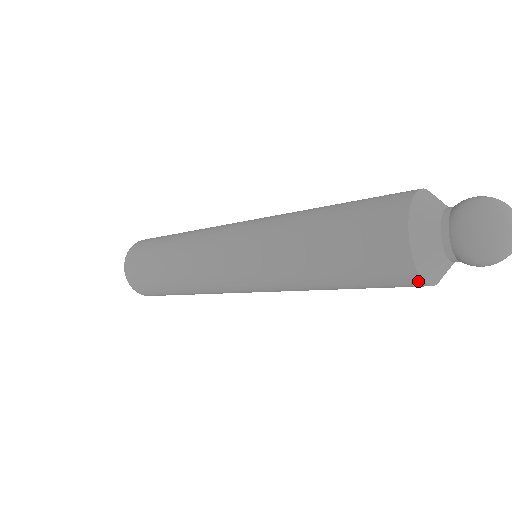
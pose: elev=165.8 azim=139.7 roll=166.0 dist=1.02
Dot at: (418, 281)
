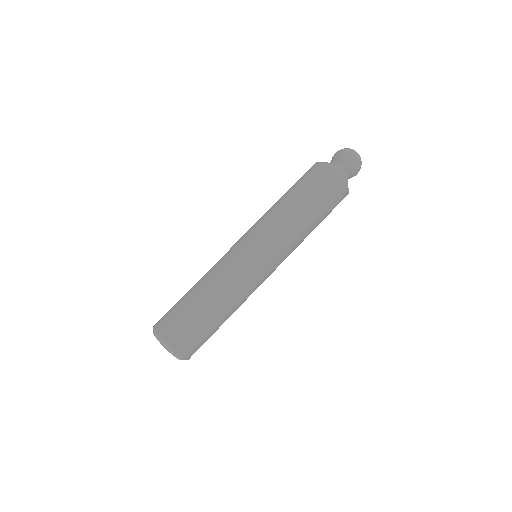
Dot at: (346, 190)
